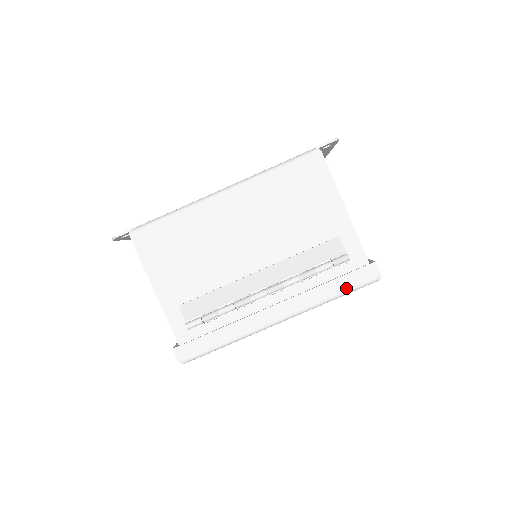
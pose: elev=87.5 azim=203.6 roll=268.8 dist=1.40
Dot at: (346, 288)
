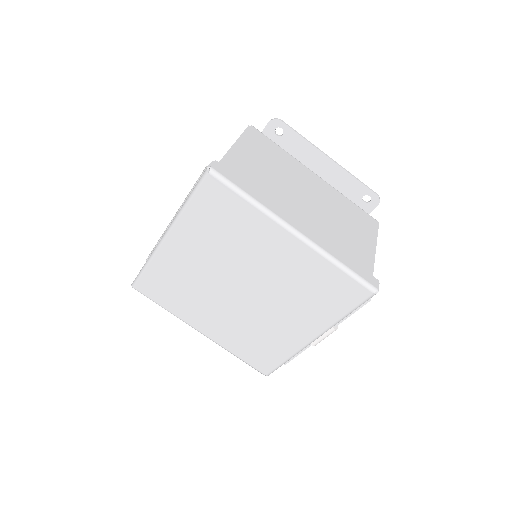
Dot at: (193, 189)
